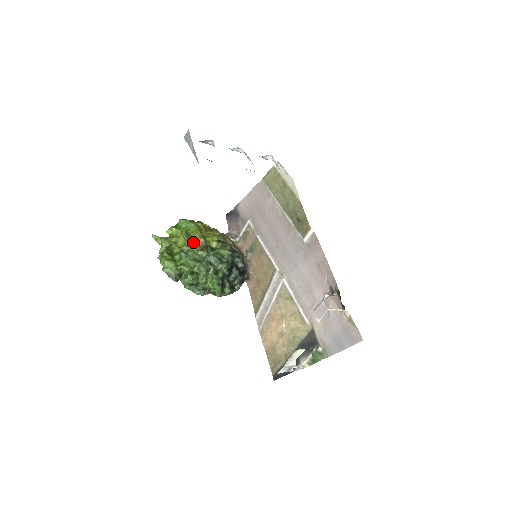
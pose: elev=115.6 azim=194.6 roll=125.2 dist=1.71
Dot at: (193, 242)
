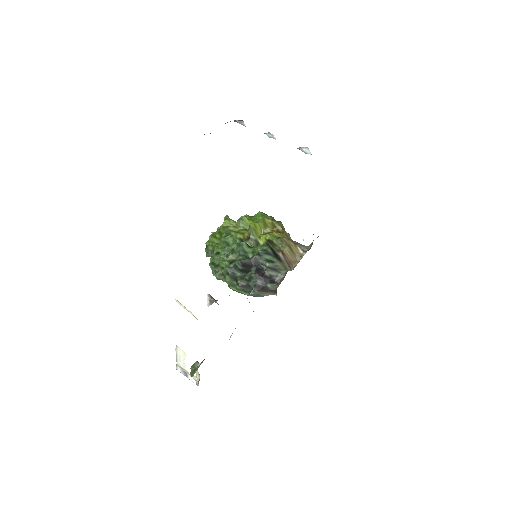
Dot at: (243, 230)
